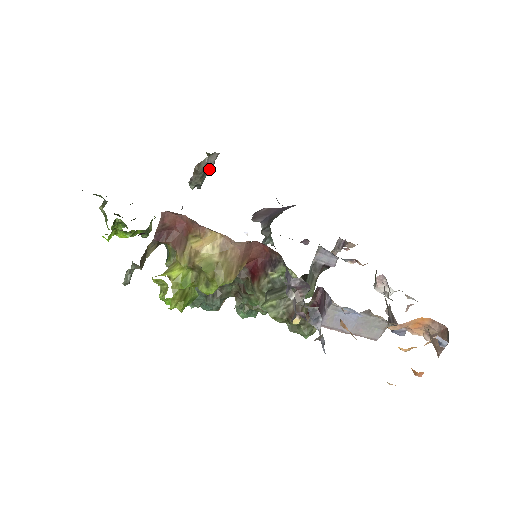
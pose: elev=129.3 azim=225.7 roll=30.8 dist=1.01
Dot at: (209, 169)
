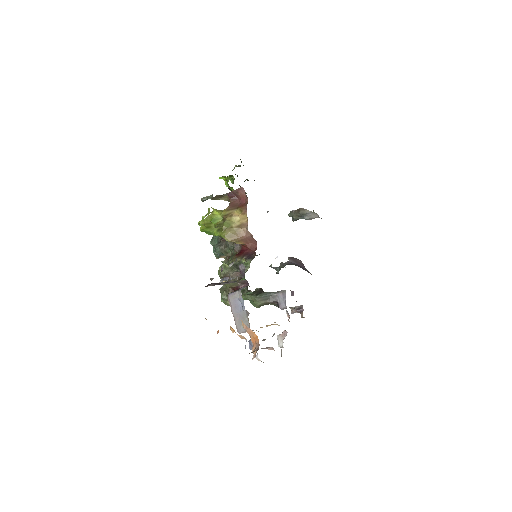
Dot at: (306, 217)
